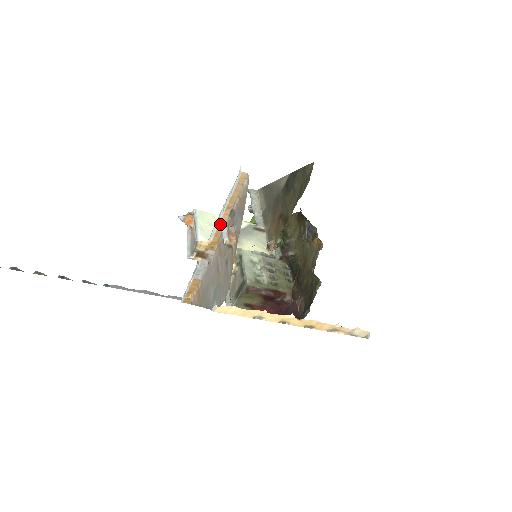
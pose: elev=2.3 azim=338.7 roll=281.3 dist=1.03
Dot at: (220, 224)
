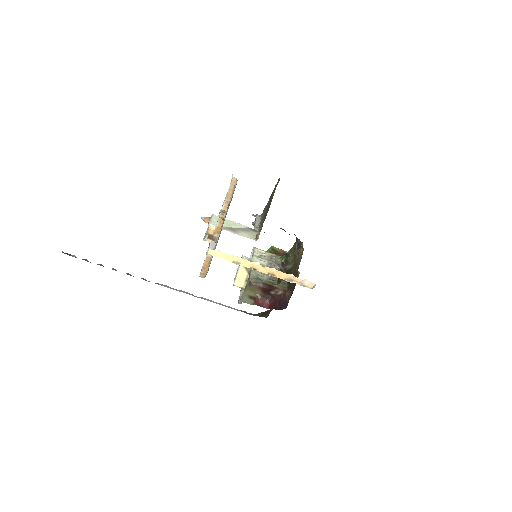
Dot at: occluded
